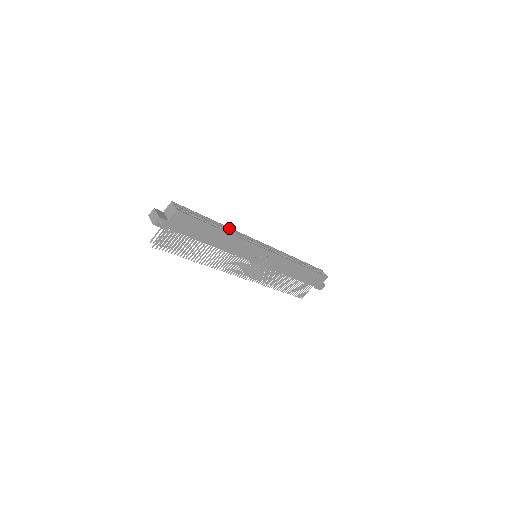
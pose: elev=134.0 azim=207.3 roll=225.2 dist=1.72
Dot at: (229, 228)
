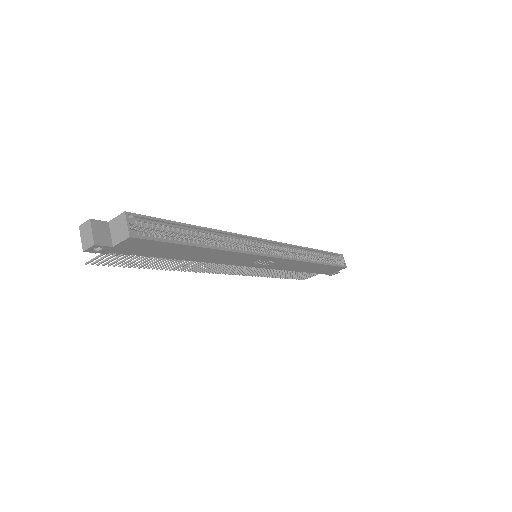
Dot at: (223, 232)
